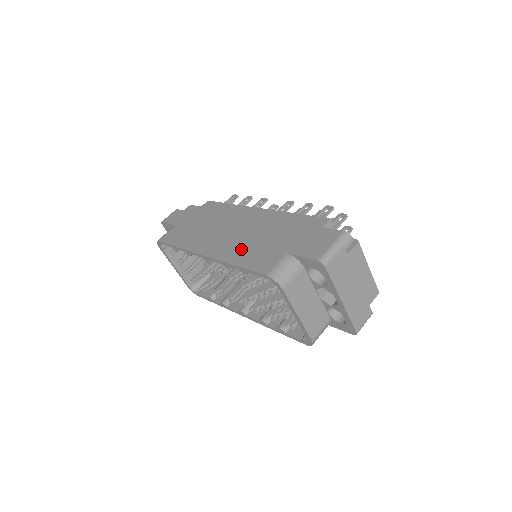
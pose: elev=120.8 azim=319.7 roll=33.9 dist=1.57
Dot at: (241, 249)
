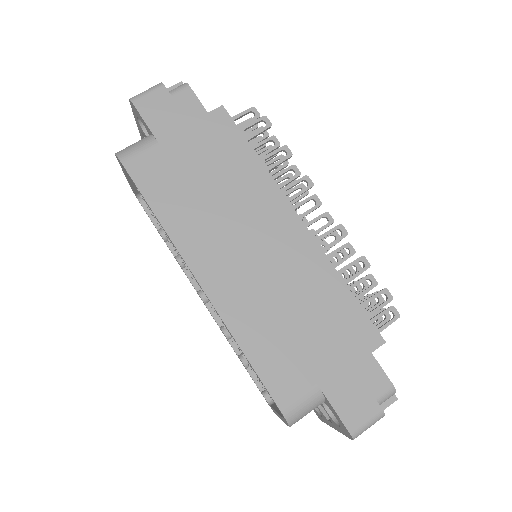
Dot at: (258, 320)
